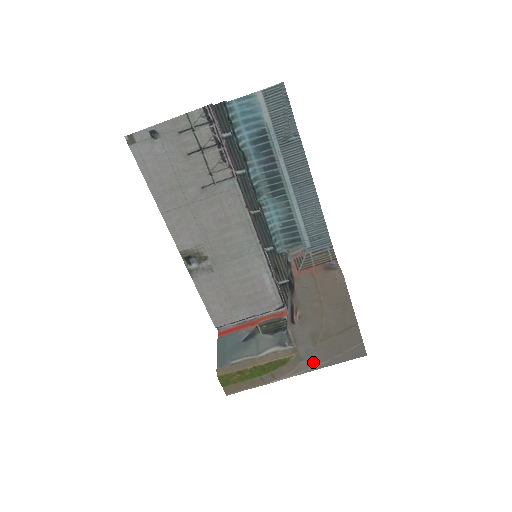
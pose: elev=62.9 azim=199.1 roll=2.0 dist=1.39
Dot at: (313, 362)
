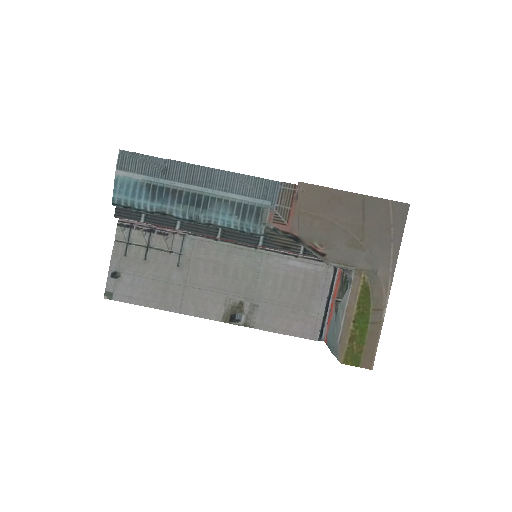
Dot at: (385, 262)
